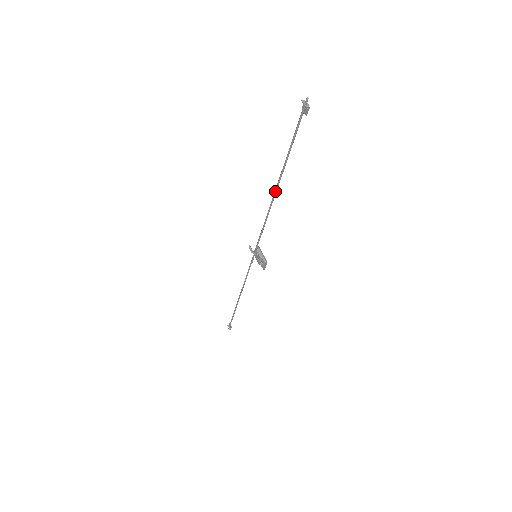
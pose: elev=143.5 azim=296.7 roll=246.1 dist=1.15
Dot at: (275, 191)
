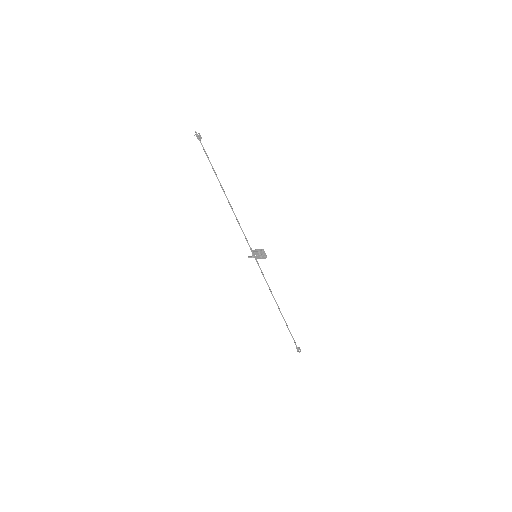
Dot at: (226, 196)
